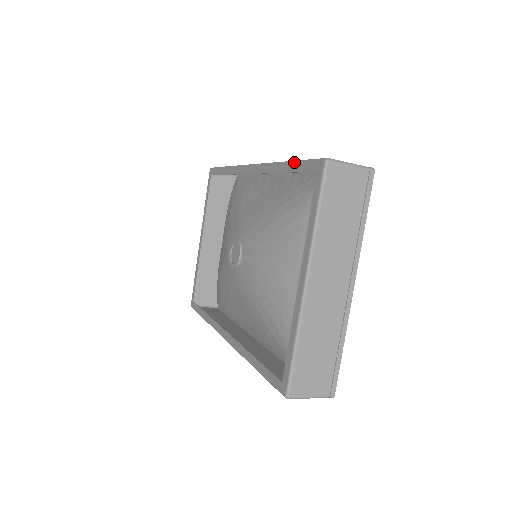
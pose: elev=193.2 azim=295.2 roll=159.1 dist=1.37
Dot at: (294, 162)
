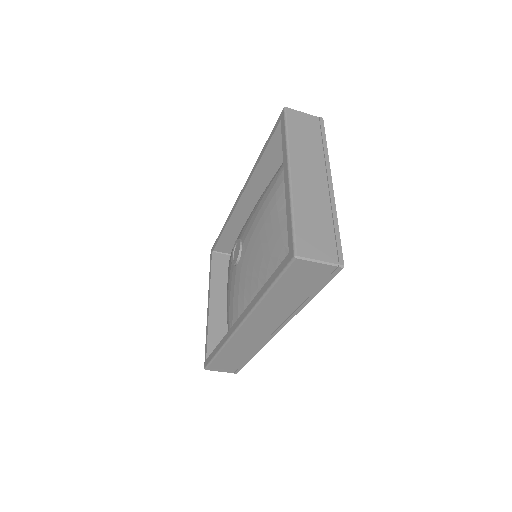
Dot at: (266, 141)
